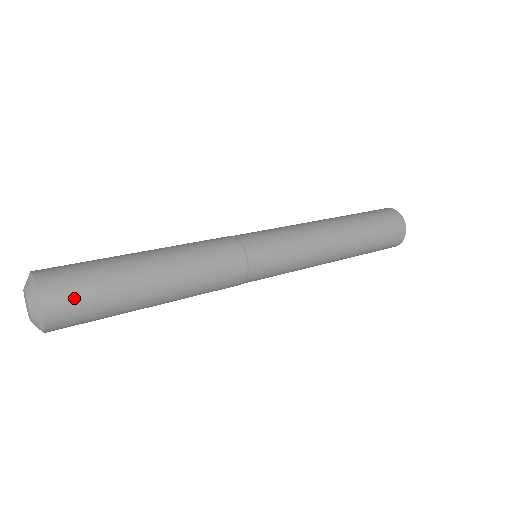
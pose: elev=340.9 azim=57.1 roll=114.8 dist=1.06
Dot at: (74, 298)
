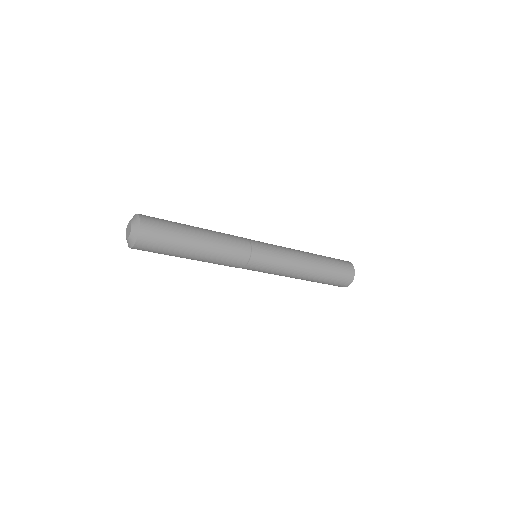
Dot at: (153, 217)
